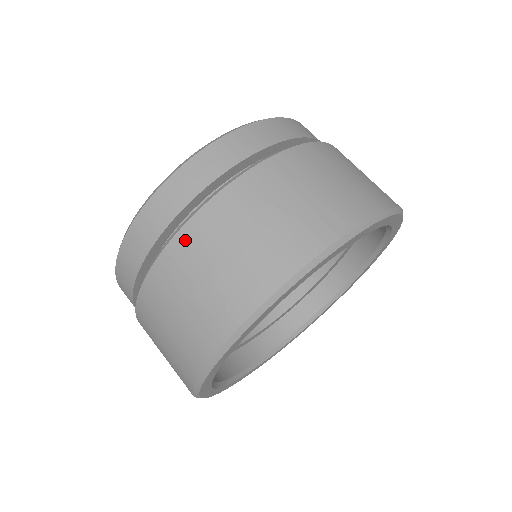
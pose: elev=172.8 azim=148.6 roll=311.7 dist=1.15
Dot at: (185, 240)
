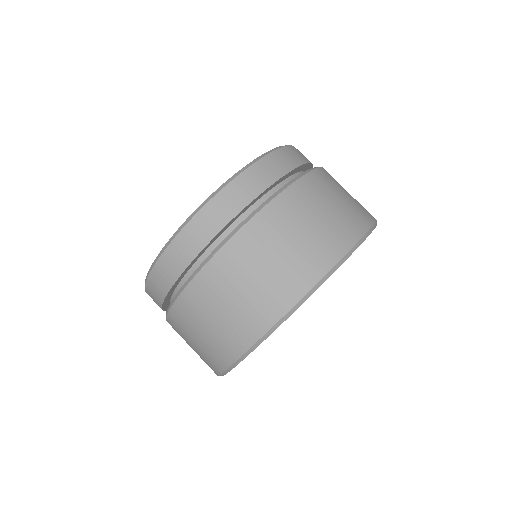
Dot at: (198, 287)
